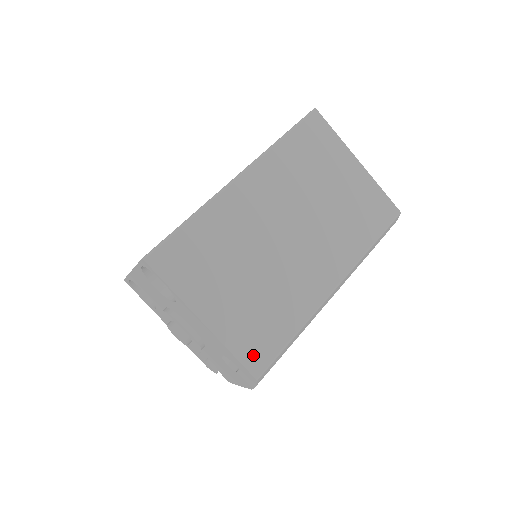
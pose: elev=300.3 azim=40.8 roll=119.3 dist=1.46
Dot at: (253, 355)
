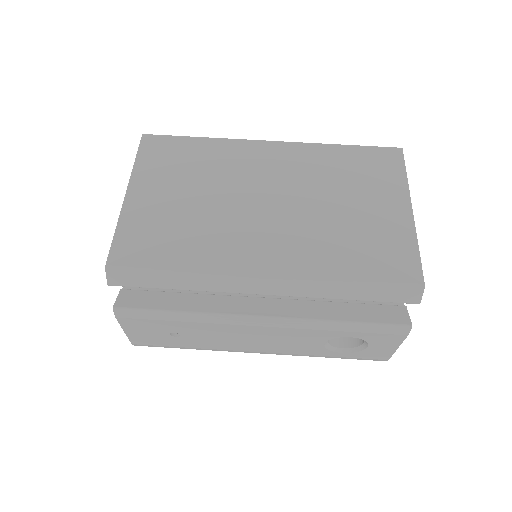
Dot at: (127, 248)
